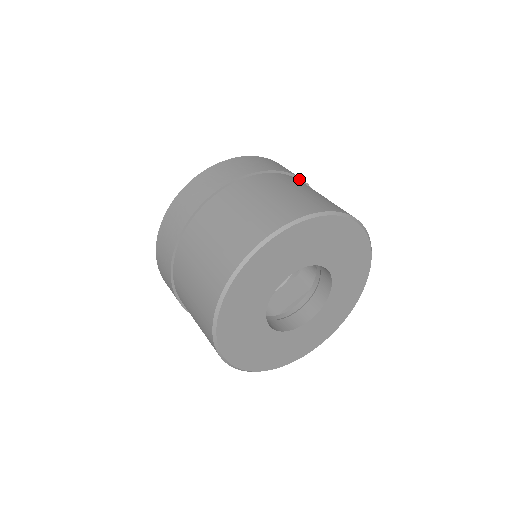
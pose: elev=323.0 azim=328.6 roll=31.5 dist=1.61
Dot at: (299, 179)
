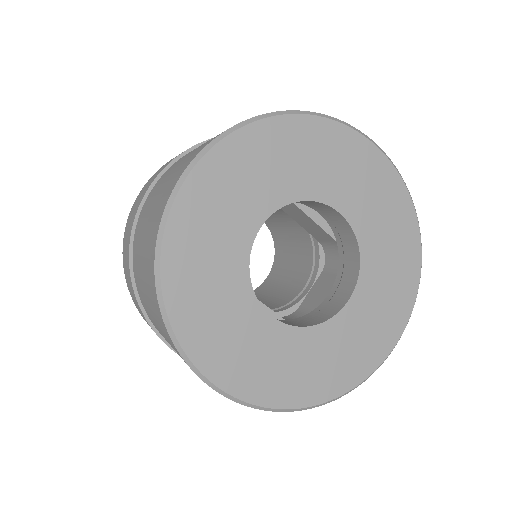
Dot at: occluded
